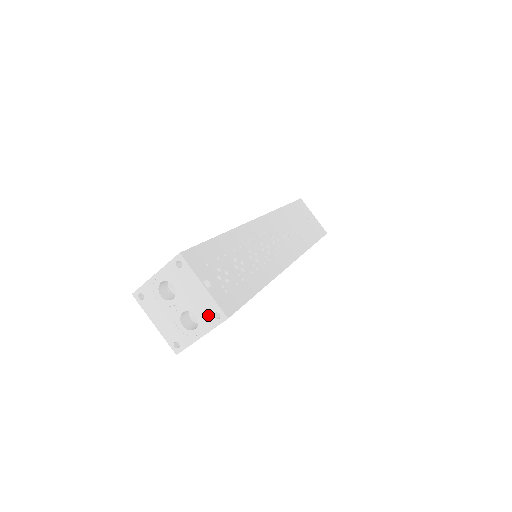
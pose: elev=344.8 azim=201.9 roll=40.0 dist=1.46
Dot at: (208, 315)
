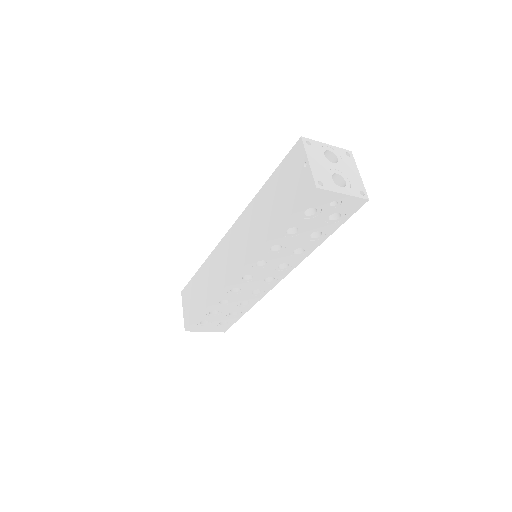
Dot at: (356, 188)
